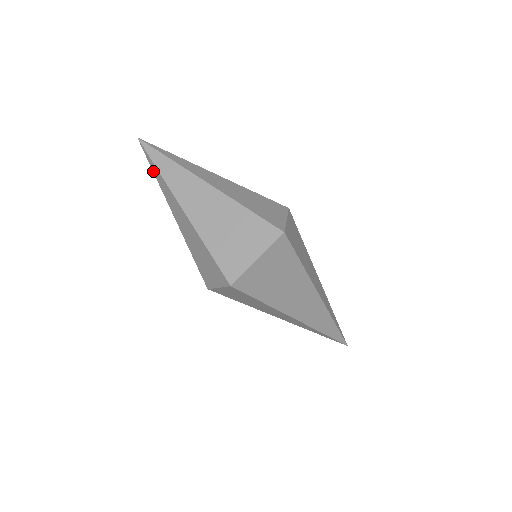
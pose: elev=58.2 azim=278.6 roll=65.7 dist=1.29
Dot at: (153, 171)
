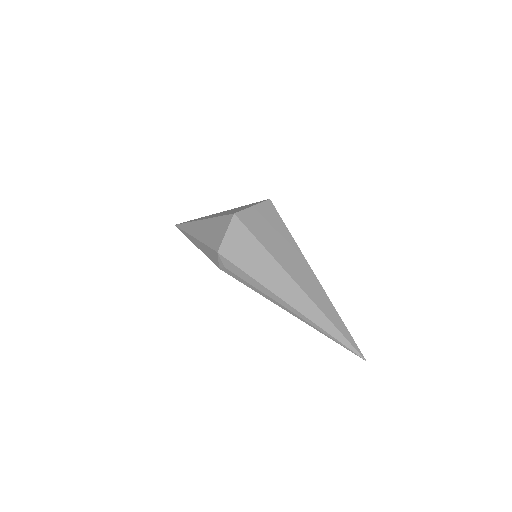
Dot at: (183, 229)
